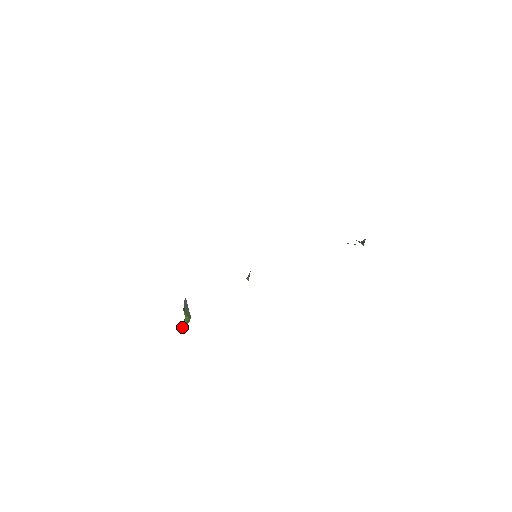
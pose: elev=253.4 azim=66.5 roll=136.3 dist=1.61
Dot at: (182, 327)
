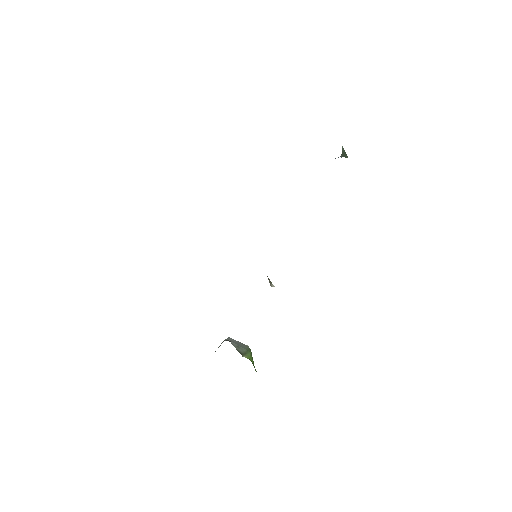
Dot at: occluded
